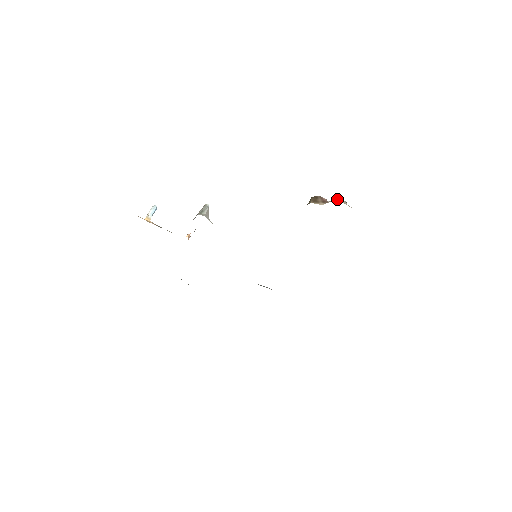
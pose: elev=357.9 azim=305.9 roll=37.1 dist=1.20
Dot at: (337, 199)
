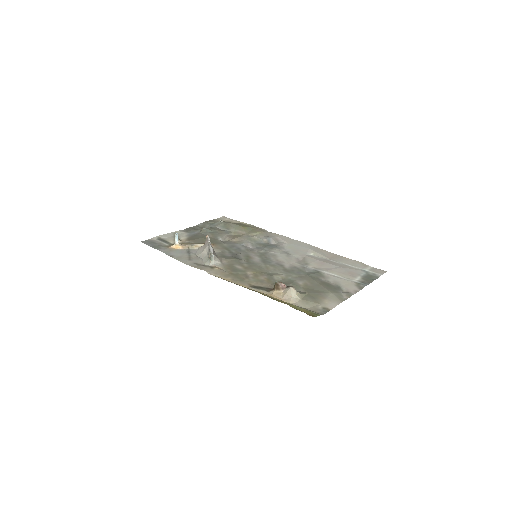
Dot at: (289, 292)
